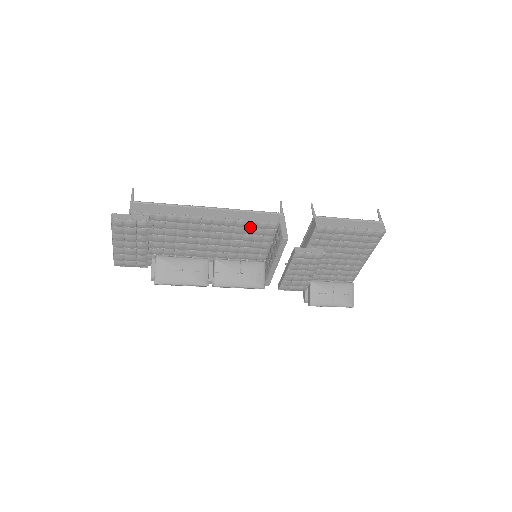
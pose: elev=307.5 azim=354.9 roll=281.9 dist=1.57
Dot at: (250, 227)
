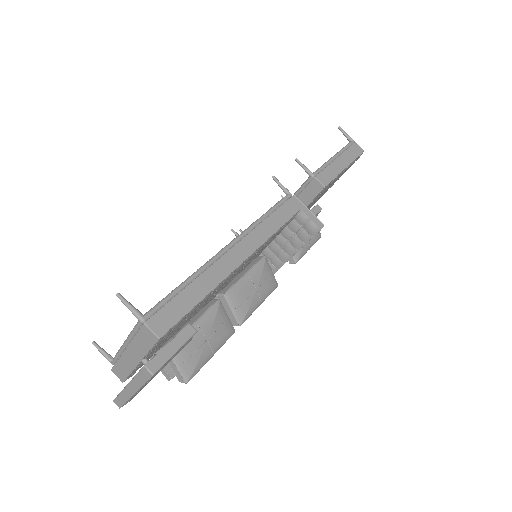
Dot at: (274, 236)
